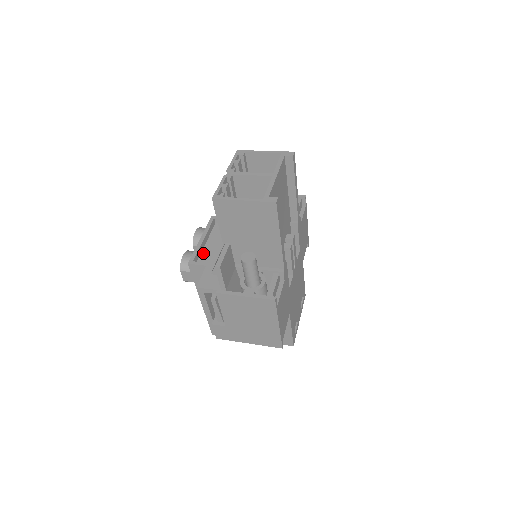
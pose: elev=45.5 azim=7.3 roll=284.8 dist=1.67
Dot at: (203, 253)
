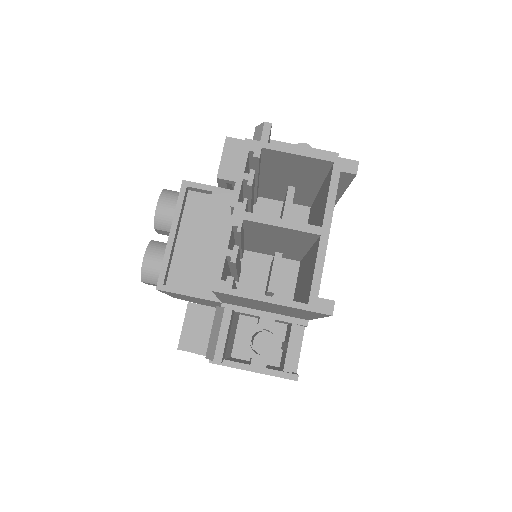
Dot at: (175, 258)
